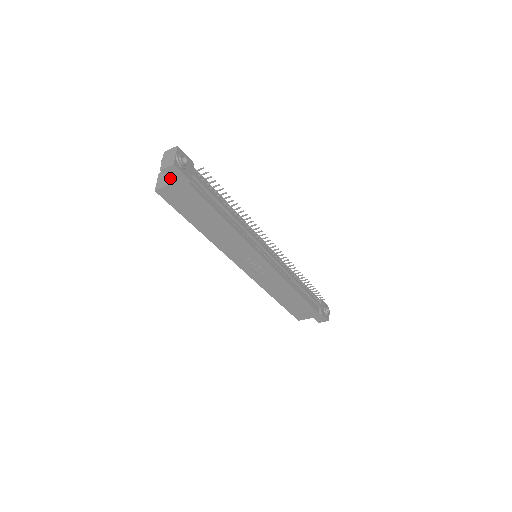
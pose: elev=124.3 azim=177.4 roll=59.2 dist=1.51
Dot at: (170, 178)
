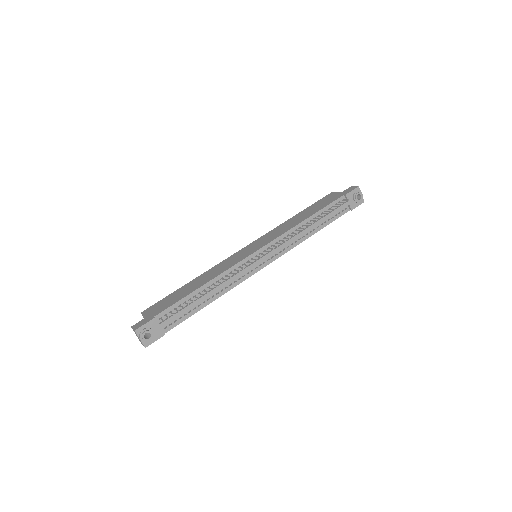
Dot at: occluded
